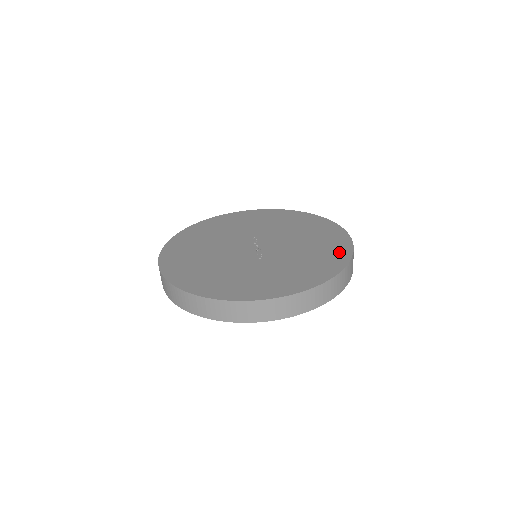
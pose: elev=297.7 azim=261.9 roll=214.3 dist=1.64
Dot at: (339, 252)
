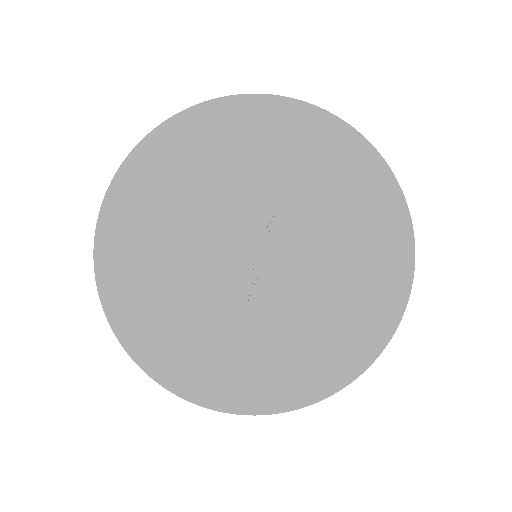
Dot at: (360, 347)
